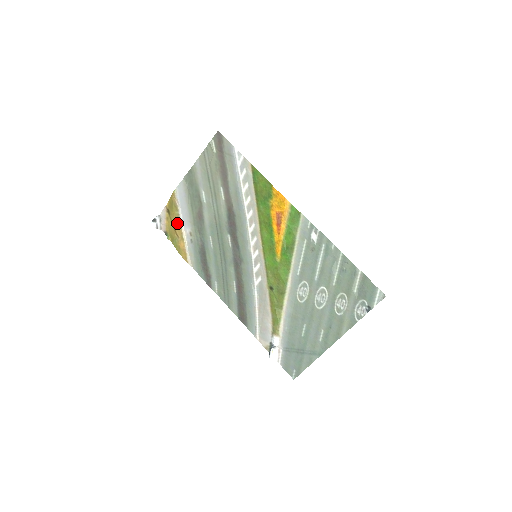
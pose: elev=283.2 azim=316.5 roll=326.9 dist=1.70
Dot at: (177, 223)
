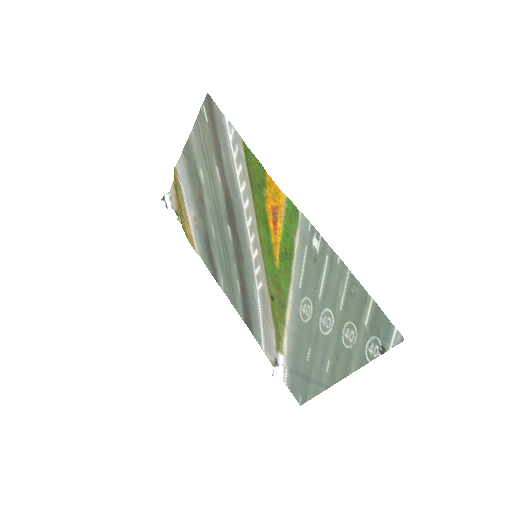
Dot at: (182, 204)
